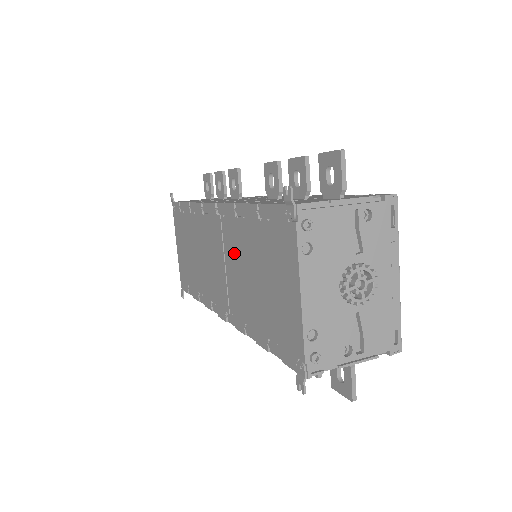
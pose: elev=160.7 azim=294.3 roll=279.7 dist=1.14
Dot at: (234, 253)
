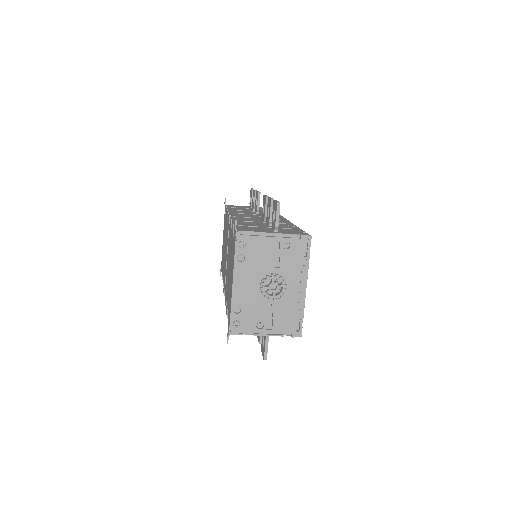
Dot at: (228, 251)
